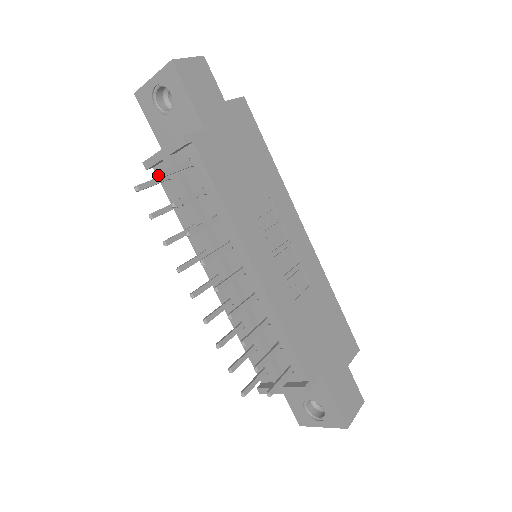
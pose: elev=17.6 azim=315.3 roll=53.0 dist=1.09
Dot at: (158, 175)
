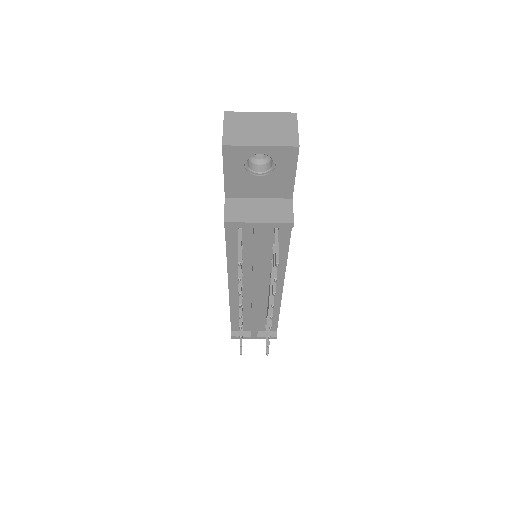
Dot at: (278, 265)
